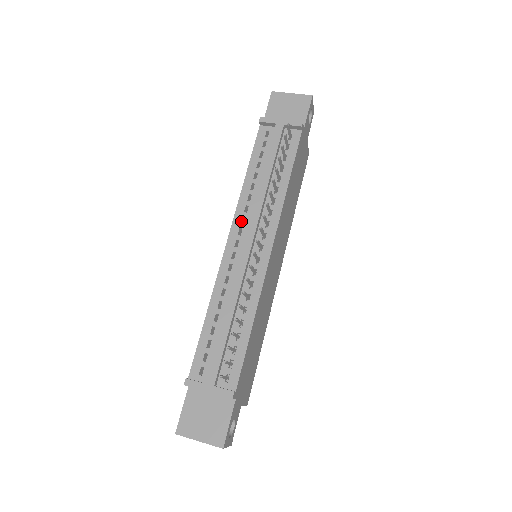
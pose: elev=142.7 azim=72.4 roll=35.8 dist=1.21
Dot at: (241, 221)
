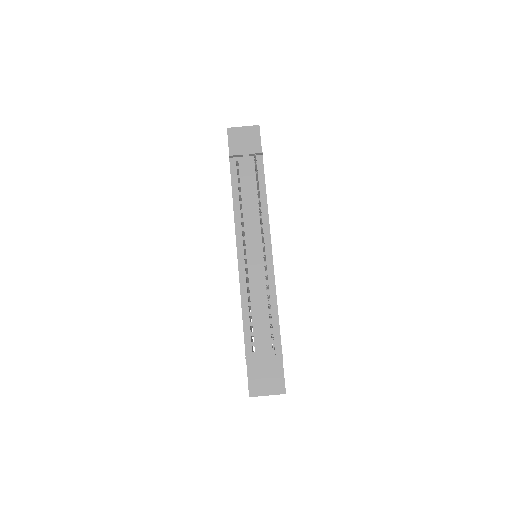
Dot at: (242, 235)
